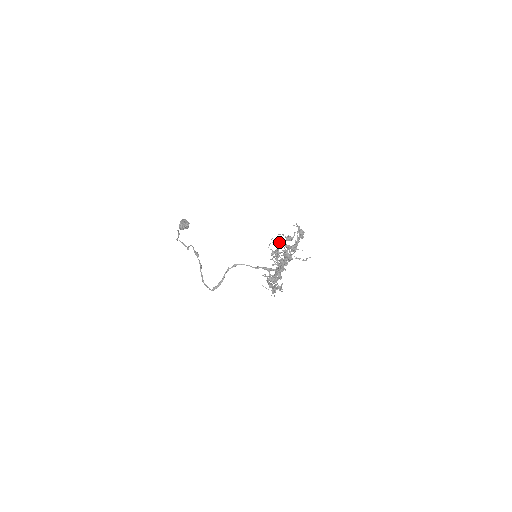
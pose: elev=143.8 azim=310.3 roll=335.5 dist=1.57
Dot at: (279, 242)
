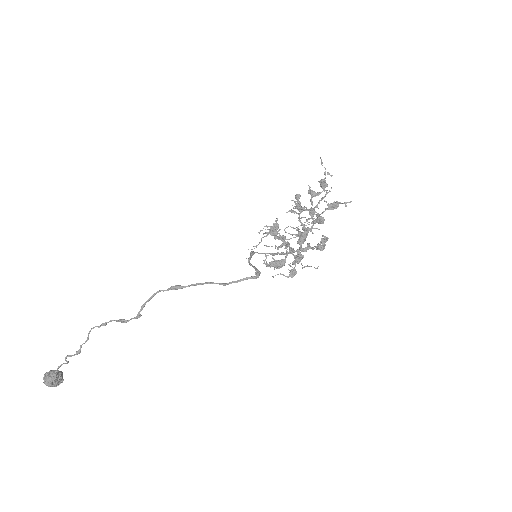
Dot at: occluded
